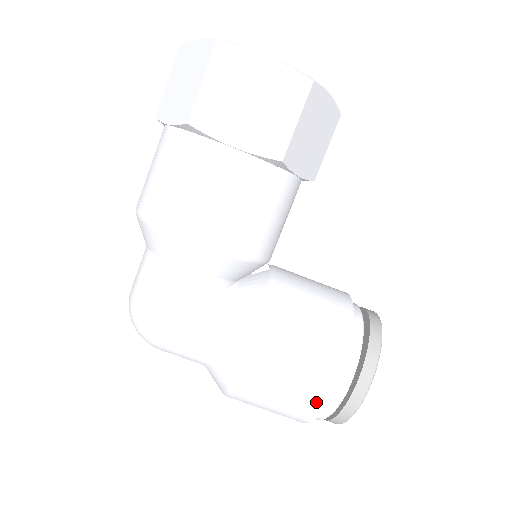
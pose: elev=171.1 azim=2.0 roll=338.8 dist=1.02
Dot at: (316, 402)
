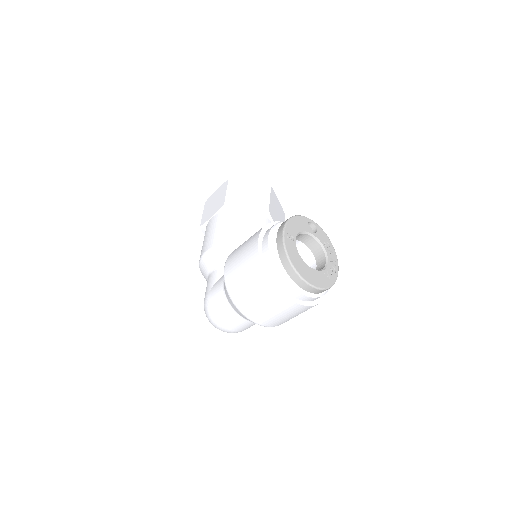
Dot at: (255, 258)
